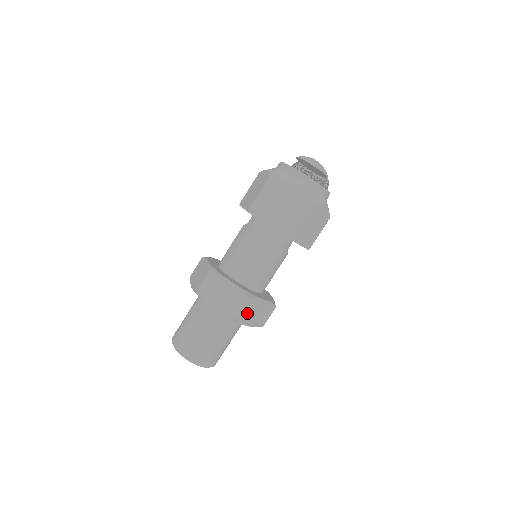
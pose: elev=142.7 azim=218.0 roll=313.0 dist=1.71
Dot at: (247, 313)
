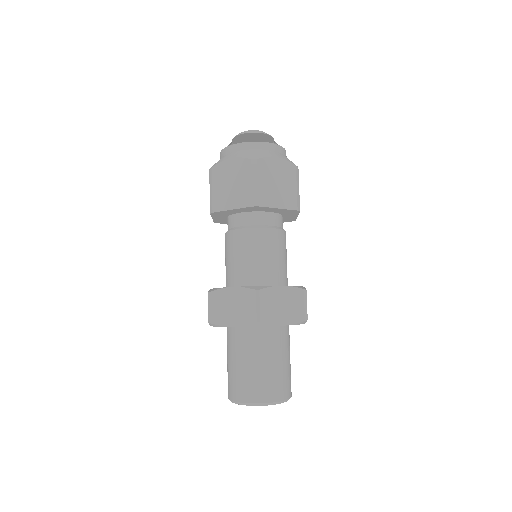
Dot at: occluded
